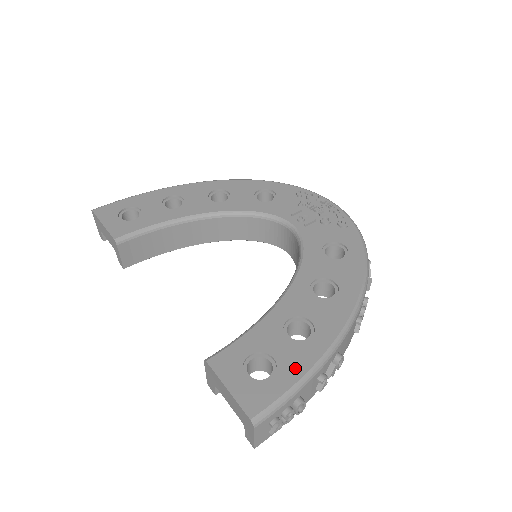
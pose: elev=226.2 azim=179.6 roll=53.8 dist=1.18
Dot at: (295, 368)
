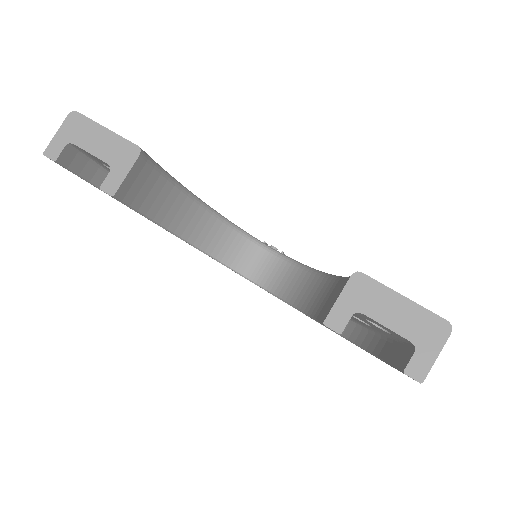
Dot at: occluded
